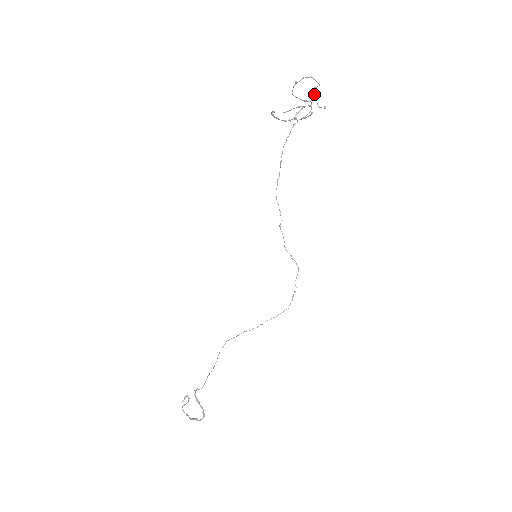
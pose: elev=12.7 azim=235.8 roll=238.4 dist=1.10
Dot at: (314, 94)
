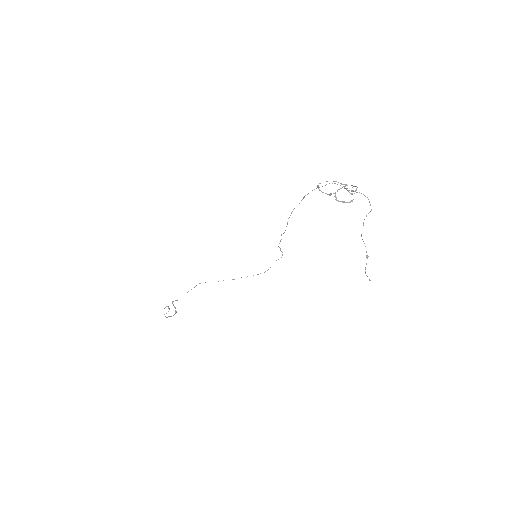
Dot at: (366, 257)
